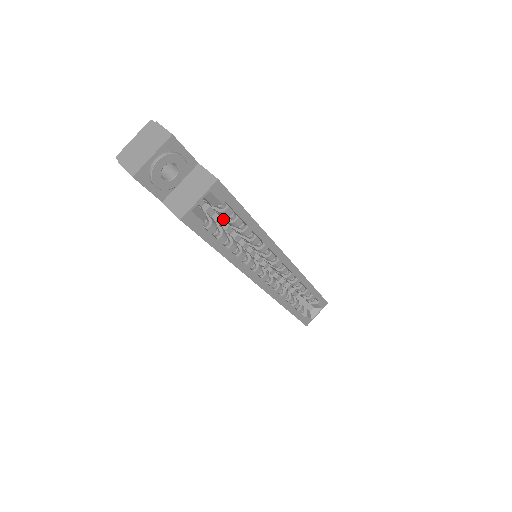
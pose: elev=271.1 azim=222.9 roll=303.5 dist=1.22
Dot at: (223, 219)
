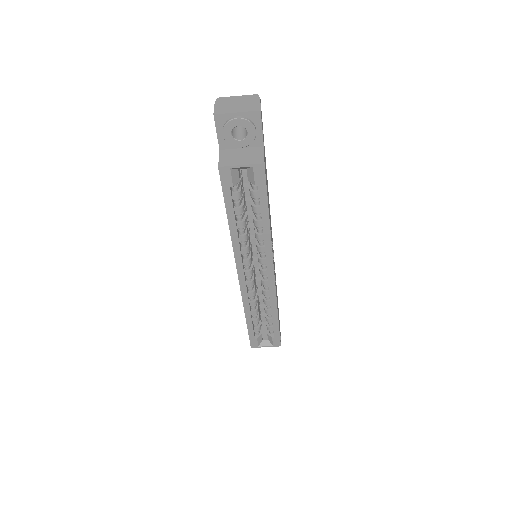
Dot at: occluded
